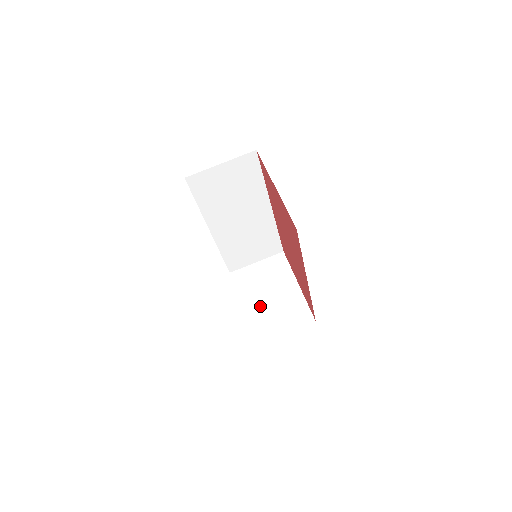
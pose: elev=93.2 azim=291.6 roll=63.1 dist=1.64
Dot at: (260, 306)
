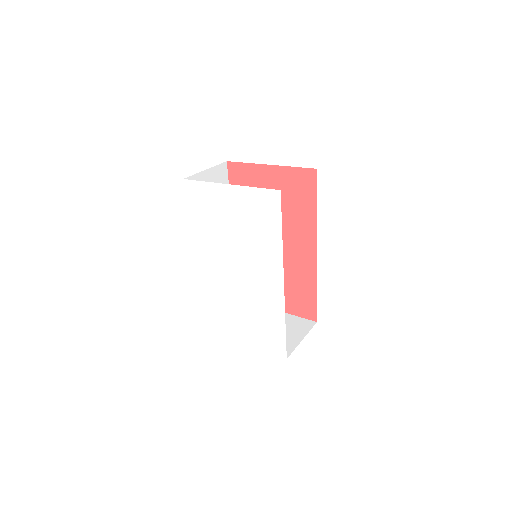
Dot at: occluded
